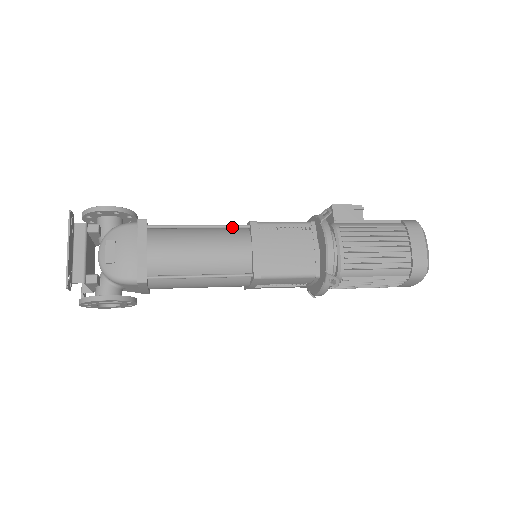
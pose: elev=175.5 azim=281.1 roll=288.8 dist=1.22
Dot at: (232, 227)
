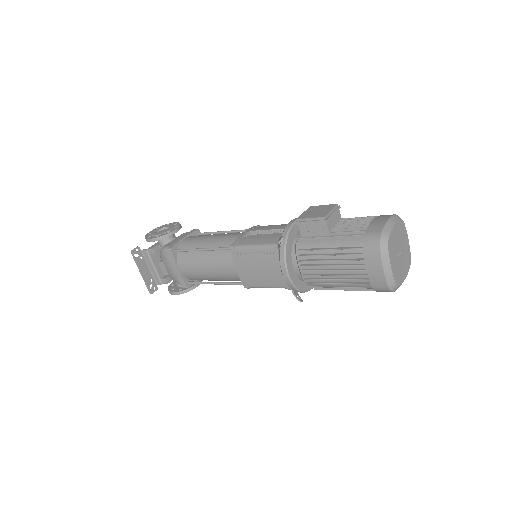
Dot at: (221, 250)
